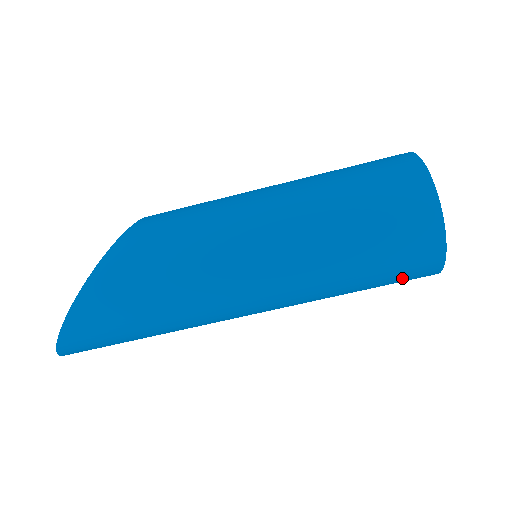
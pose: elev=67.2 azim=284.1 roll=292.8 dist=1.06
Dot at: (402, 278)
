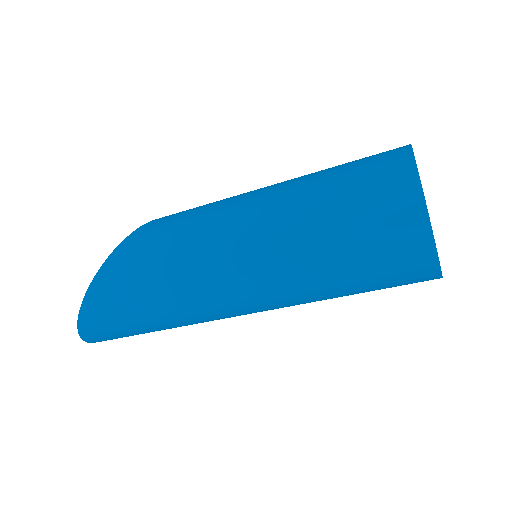
Dot at: (395, 279)
